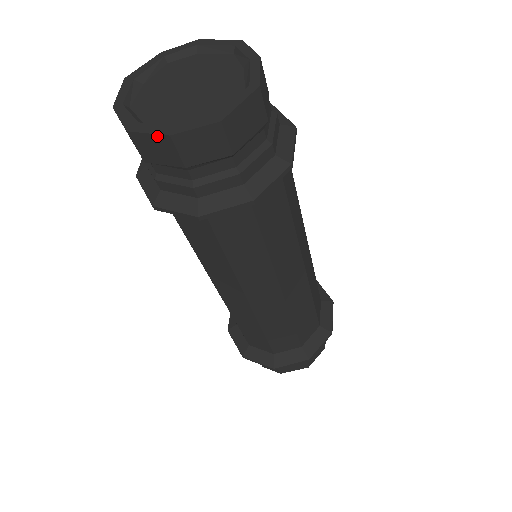
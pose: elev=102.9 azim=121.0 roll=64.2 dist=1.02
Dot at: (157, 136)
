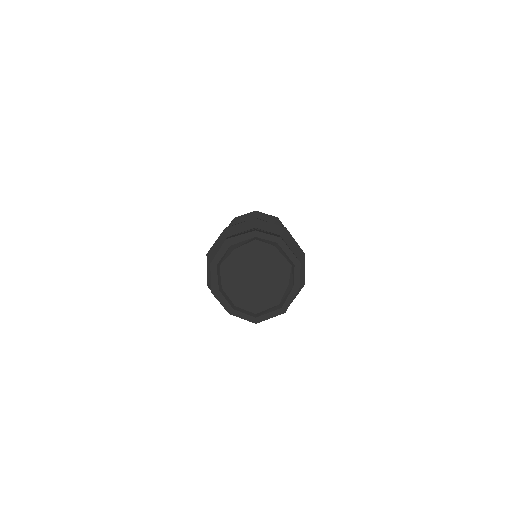
Dot at: (224, 307)
